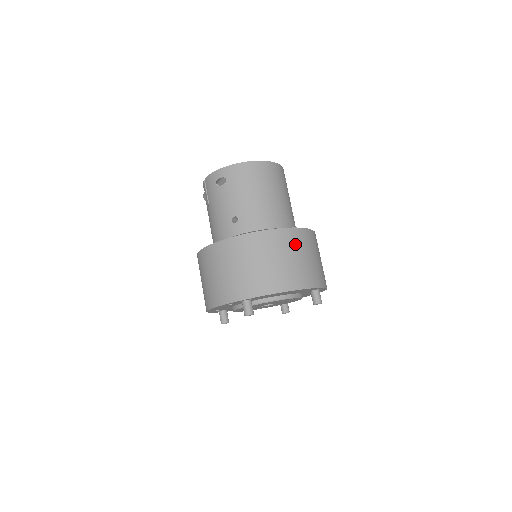
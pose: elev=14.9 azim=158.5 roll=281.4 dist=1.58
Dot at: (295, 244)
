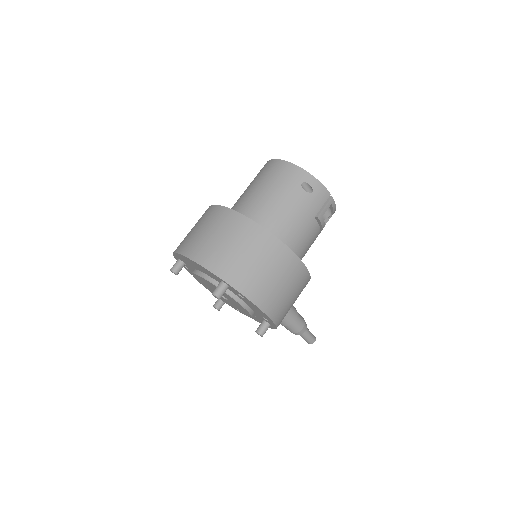
Dot at: (221, 223)
